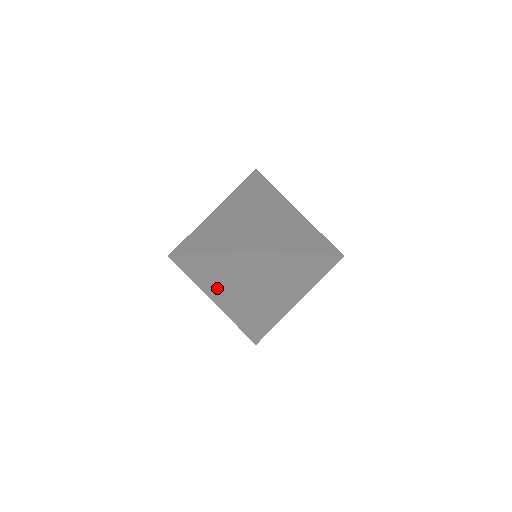
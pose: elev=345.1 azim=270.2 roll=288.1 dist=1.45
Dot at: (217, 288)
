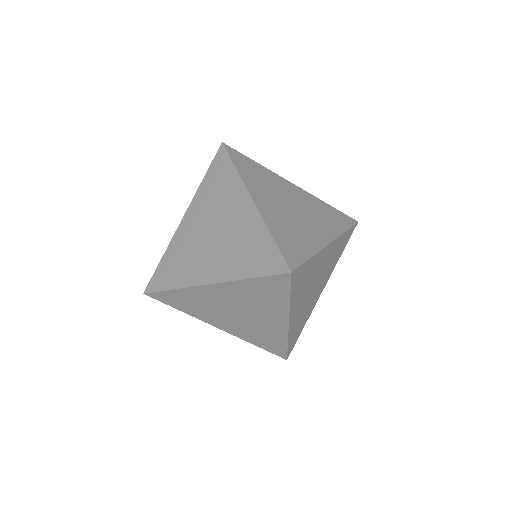
Dot at: (227, 316)
